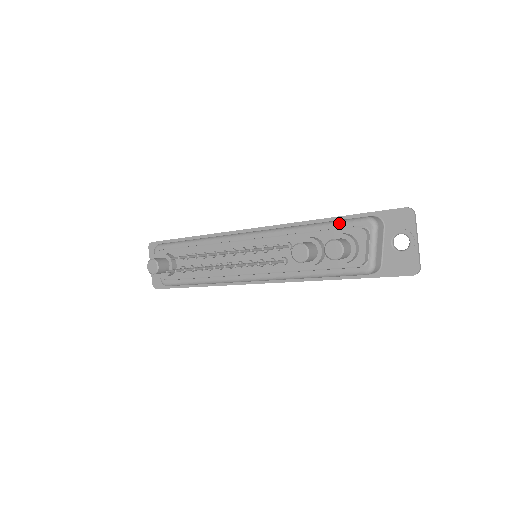
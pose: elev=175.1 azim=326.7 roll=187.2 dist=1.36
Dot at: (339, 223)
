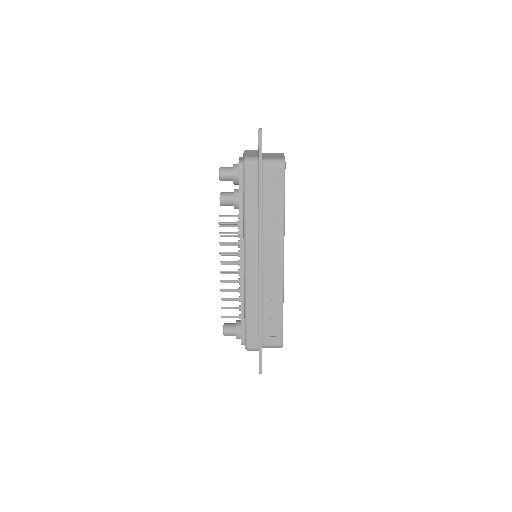
Dot at: occluded
